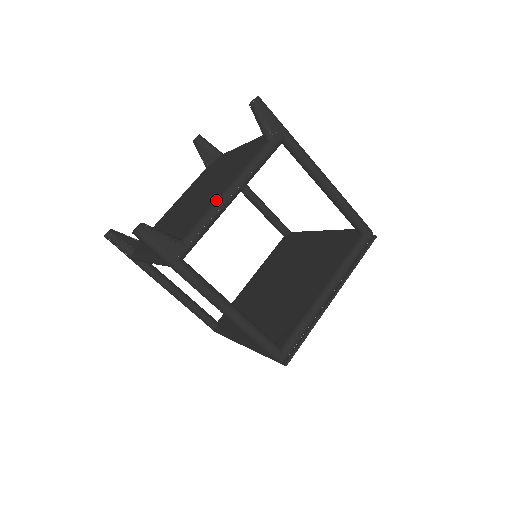
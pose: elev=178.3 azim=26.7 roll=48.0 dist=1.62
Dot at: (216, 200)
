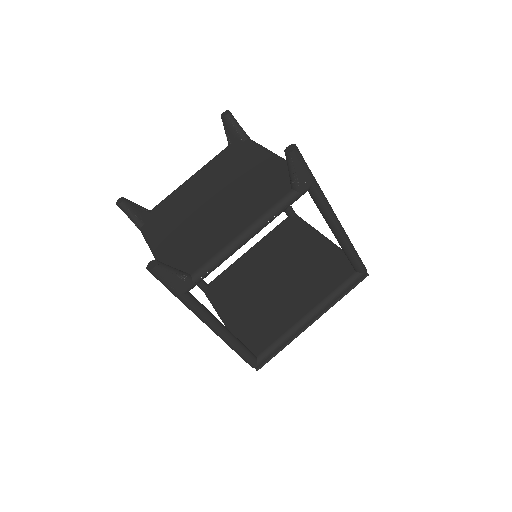
Dot at: (230, 242)
